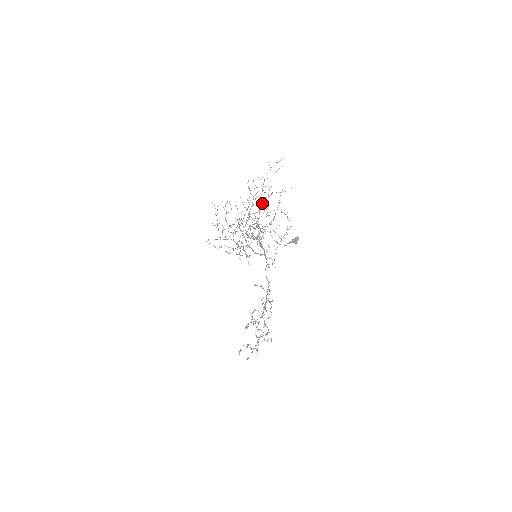
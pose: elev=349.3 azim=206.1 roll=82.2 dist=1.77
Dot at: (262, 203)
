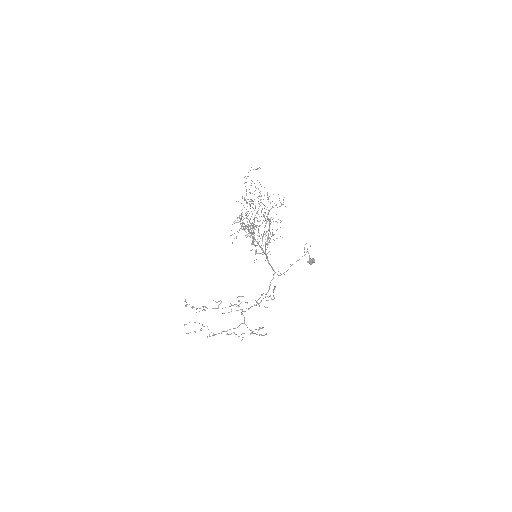
Dot at: (250, 206)
